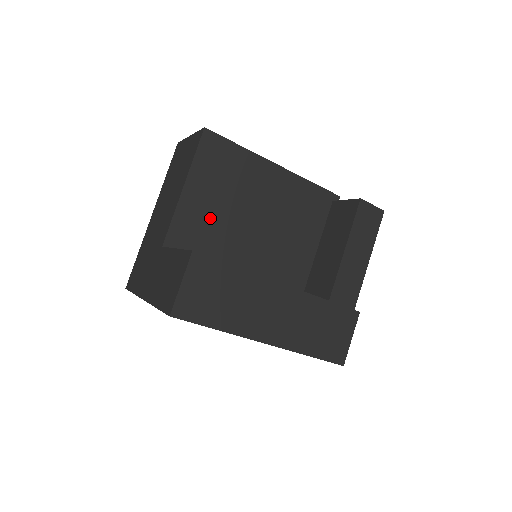
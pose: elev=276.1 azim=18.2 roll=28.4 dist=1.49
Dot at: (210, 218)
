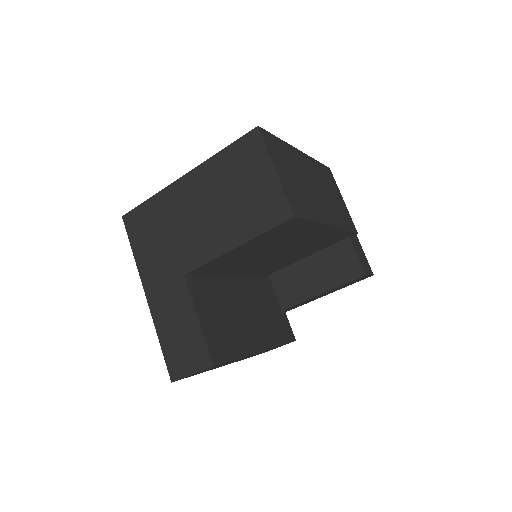
Dot at: (240, 258)
